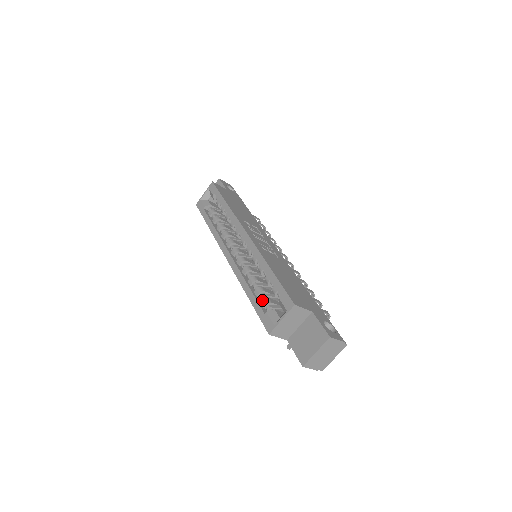
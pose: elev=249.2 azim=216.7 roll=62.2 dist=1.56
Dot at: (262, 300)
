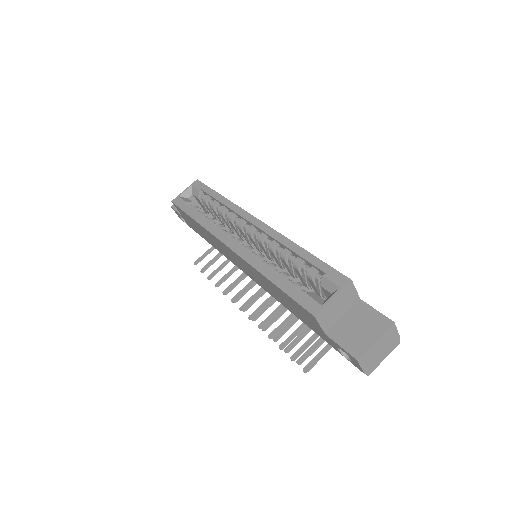
Dot at: (293, 283)
